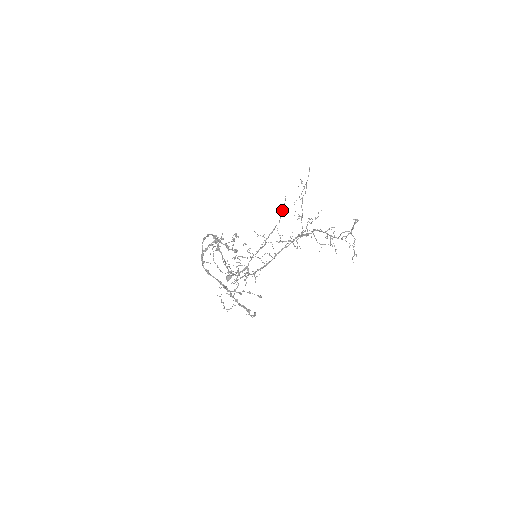
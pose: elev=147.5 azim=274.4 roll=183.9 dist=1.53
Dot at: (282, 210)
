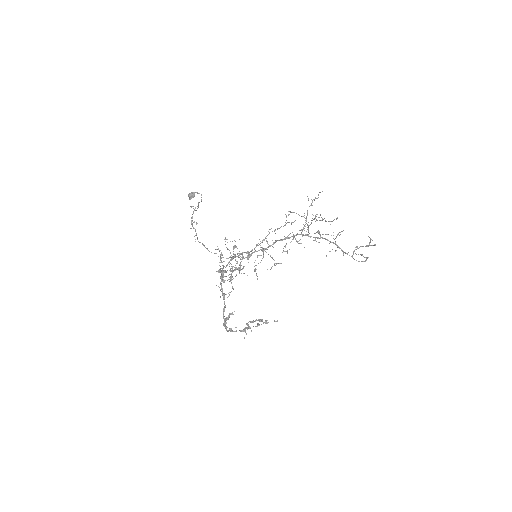
Dot at: occluded
